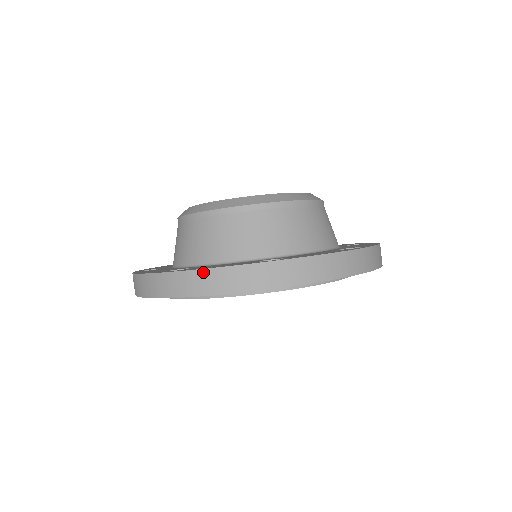
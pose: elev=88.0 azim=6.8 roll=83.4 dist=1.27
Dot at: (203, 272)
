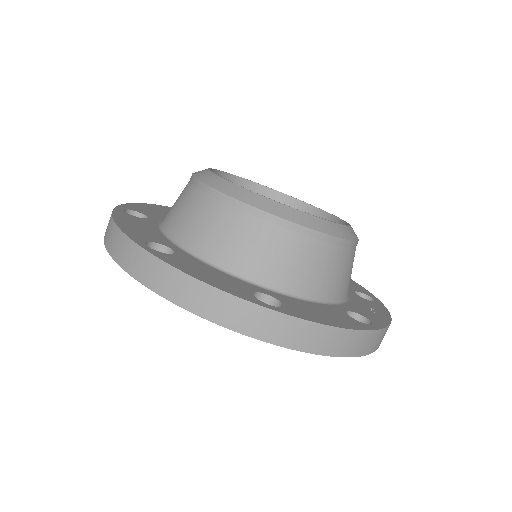
Dot at: (111, 221)
